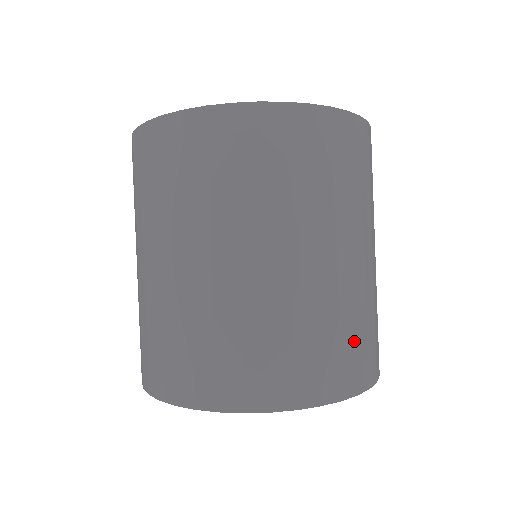
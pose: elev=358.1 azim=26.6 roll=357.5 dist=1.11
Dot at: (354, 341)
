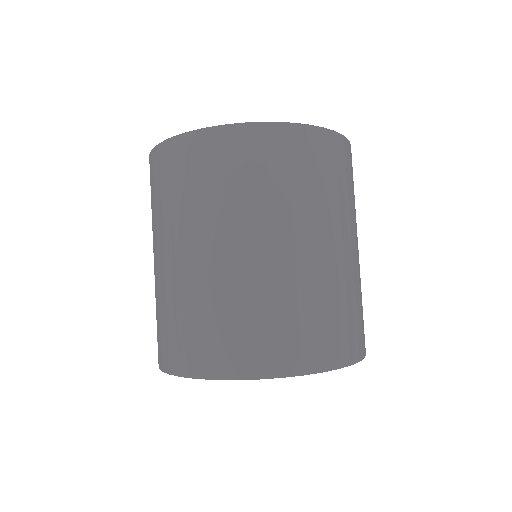
Dot at: (230, 330)
